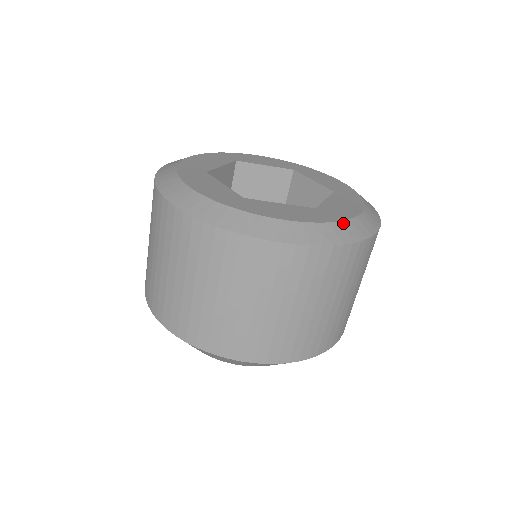
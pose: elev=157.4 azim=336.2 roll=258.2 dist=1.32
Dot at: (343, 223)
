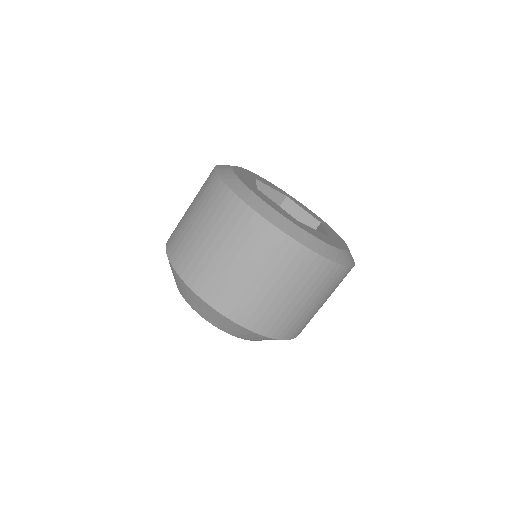
Dot at: (348, 252)
